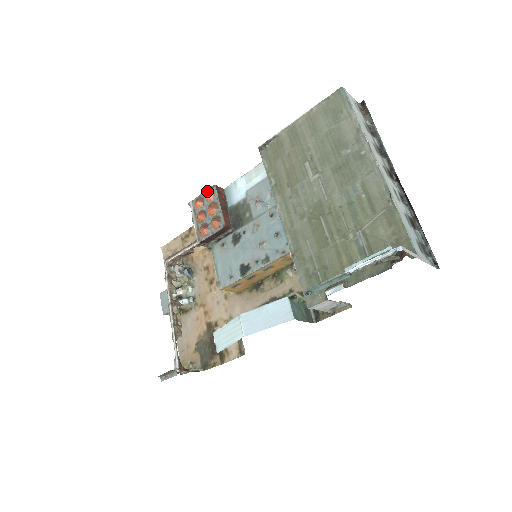
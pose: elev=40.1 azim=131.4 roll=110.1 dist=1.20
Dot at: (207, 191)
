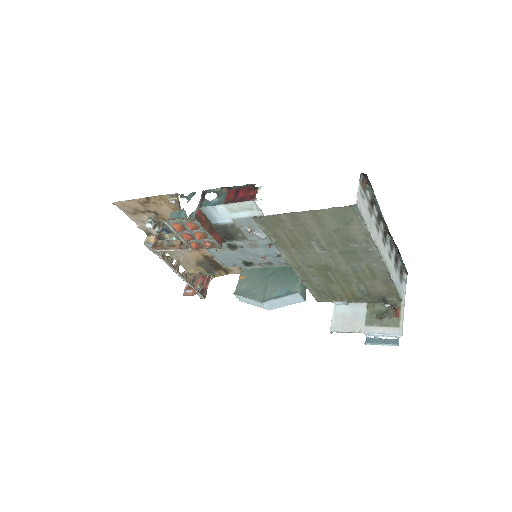
Dot at: (188, 225)
